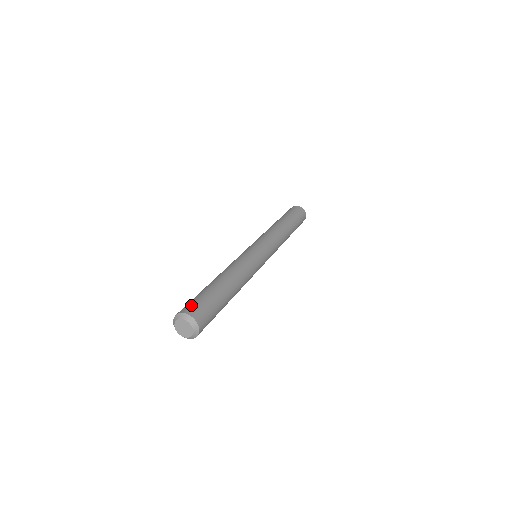
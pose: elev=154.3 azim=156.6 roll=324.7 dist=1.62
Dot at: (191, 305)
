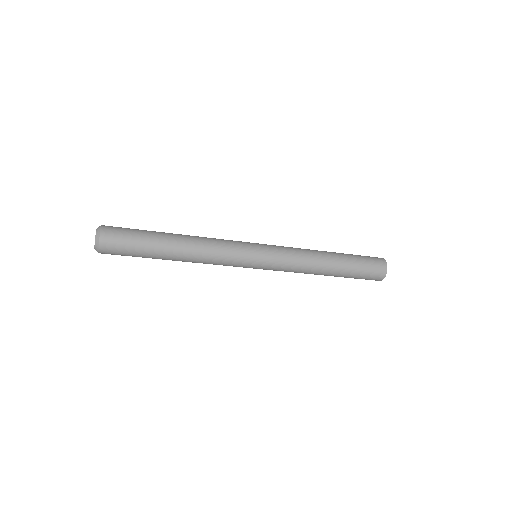
Dot at: (116, 227)
